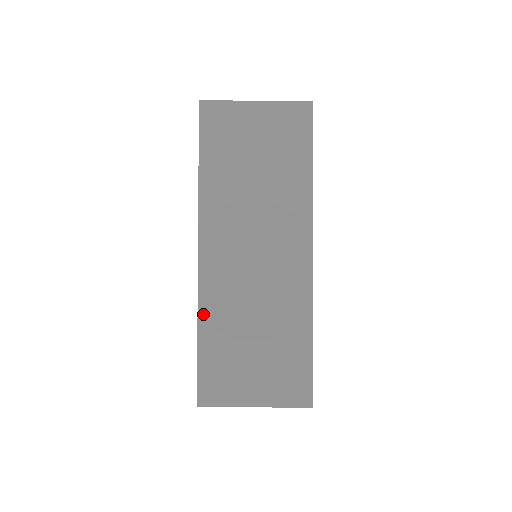
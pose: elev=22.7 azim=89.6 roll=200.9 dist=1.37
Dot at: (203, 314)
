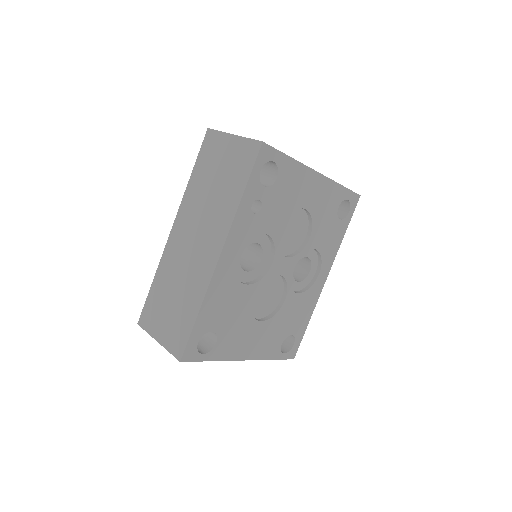
Dot at: (160, 269)
